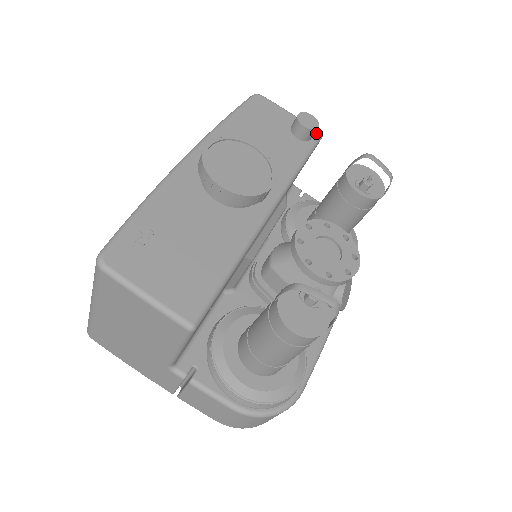
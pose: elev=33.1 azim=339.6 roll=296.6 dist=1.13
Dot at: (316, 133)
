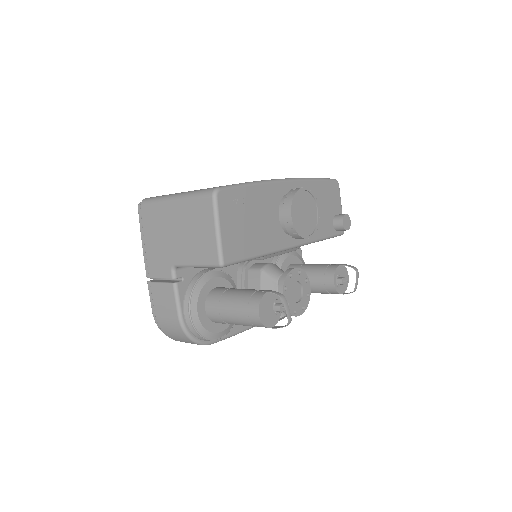
Dot at: occluded
